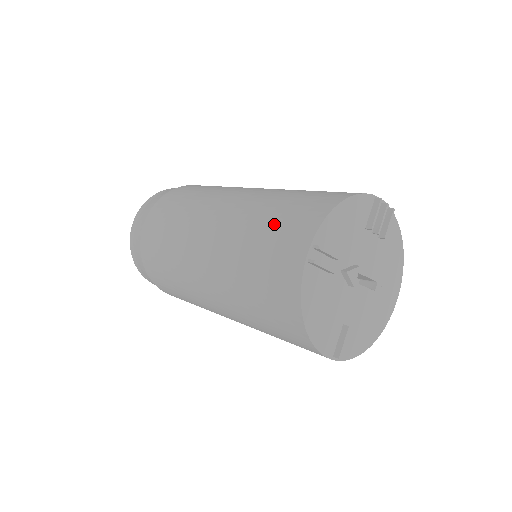
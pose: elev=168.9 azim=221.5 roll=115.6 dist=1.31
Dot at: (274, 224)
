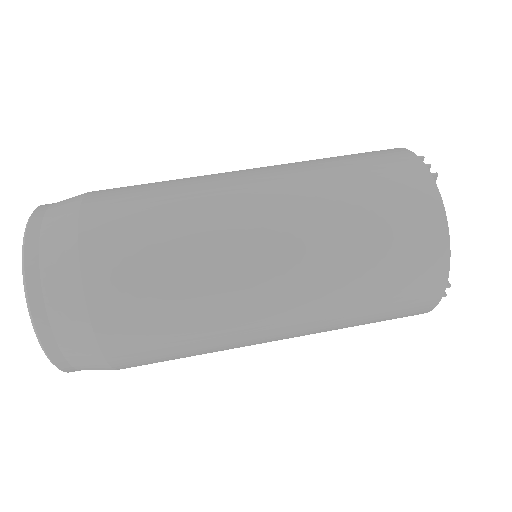
Dot at: (388, 288)
